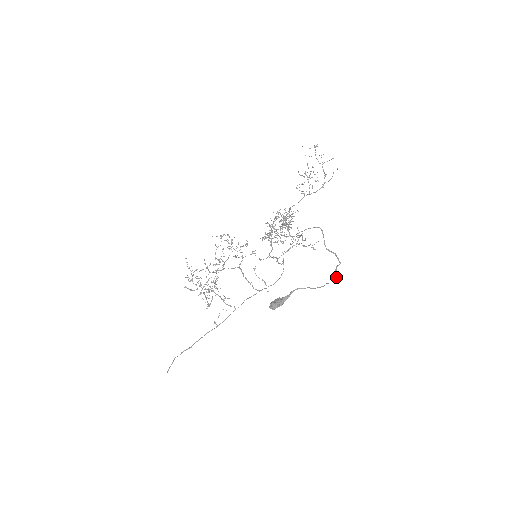
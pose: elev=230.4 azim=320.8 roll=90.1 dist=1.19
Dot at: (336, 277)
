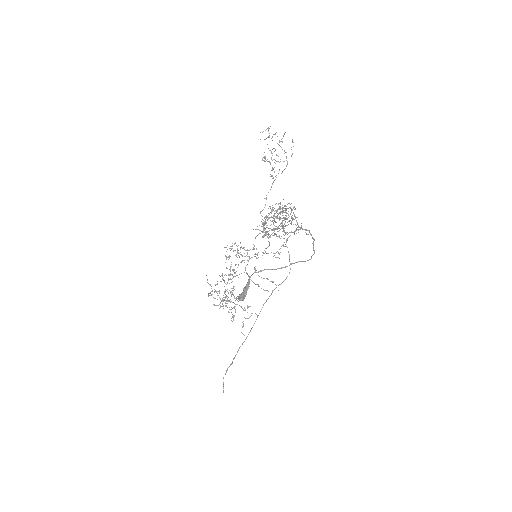
Dot at: (312, 255)
